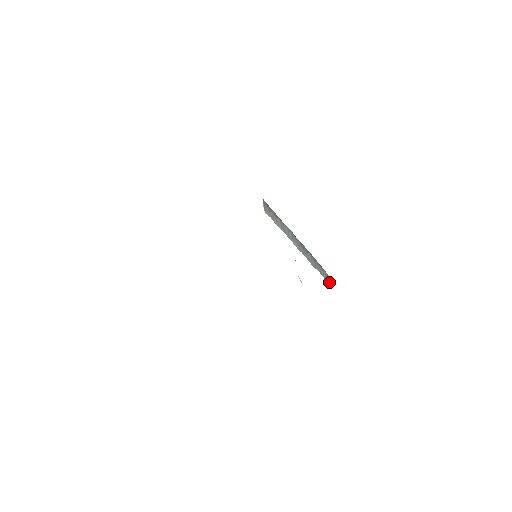
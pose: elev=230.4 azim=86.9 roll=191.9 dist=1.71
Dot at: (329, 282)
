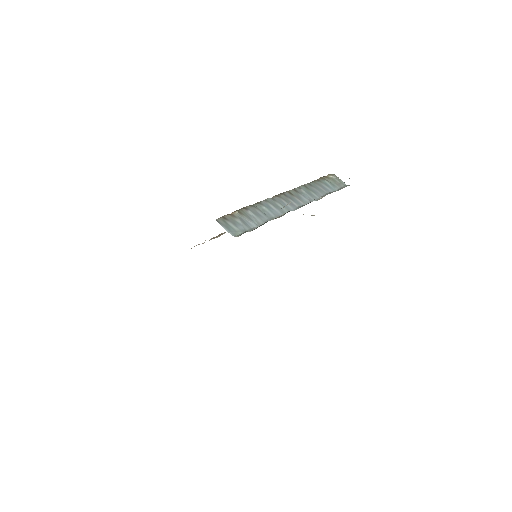
Dot at: (339, 185)
